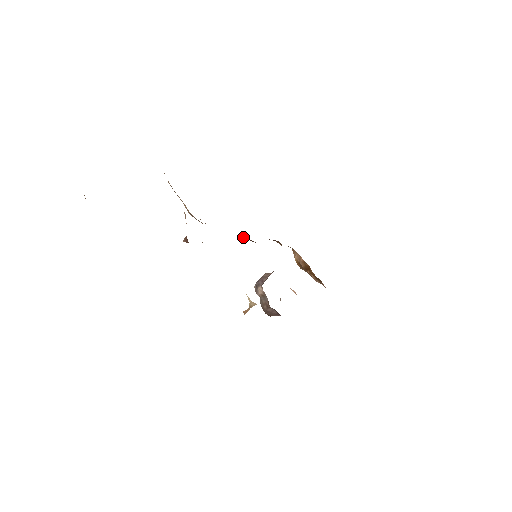
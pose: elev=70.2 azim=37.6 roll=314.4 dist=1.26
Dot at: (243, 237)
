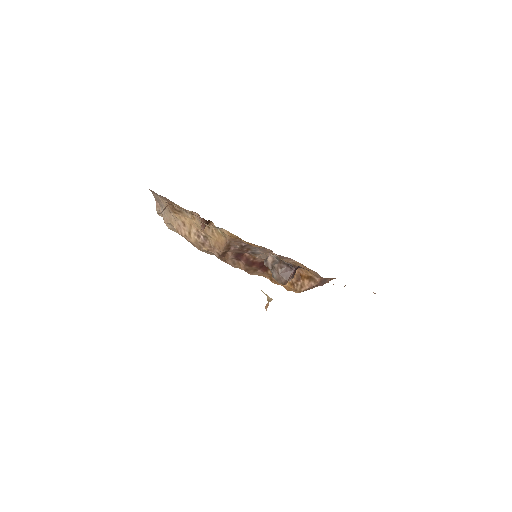
Dot at: (241, 260)
